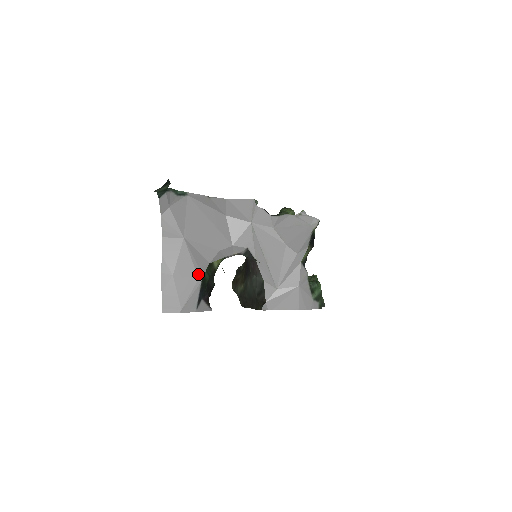
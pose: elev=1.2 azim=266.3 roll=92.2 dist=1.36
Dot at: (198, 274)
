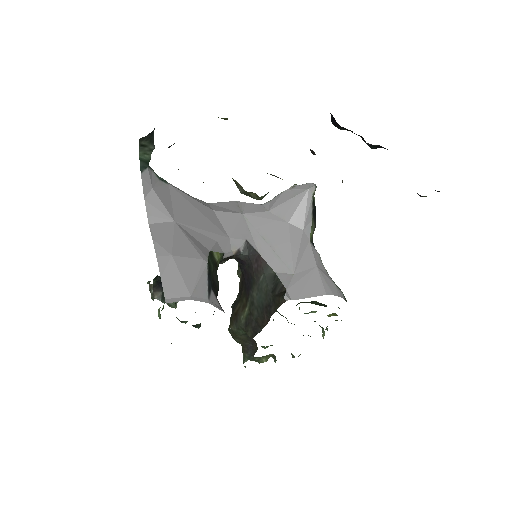
Dot at: (201, 255)
